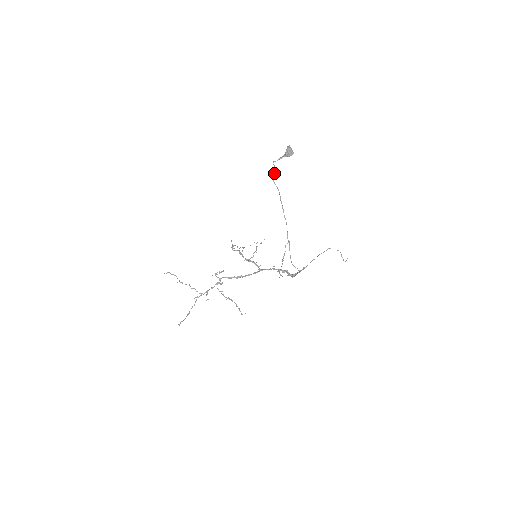
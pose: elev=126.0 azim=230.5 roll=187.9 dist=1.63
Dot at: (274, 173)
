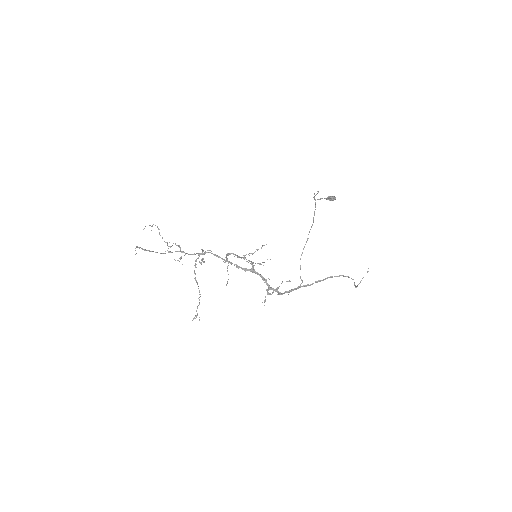
Dot at: (317, 191)
